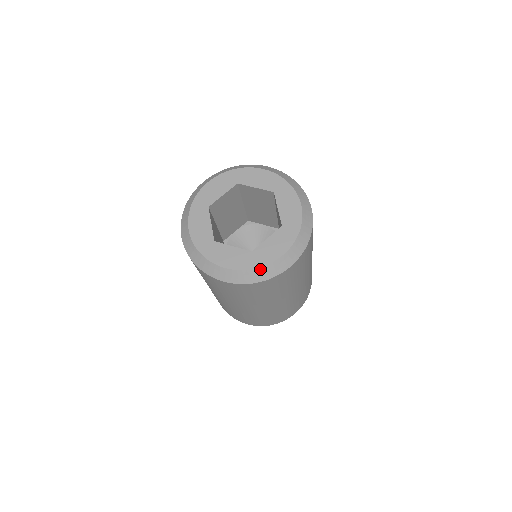
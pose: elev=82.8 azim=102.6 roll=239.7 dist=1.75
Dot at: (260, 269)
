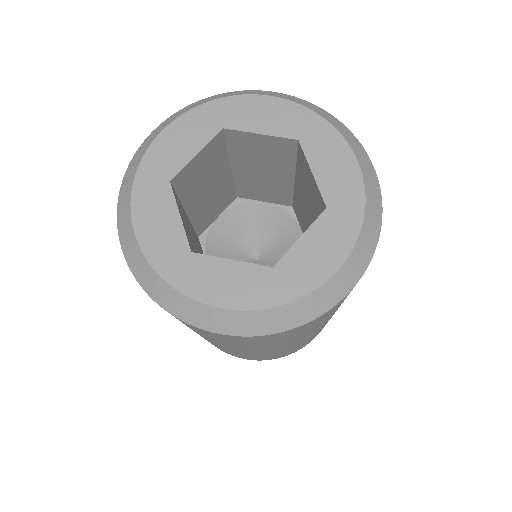
Dot at: (296, 303)
